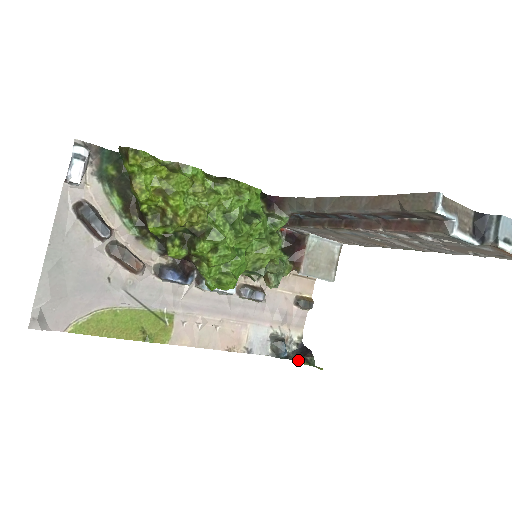
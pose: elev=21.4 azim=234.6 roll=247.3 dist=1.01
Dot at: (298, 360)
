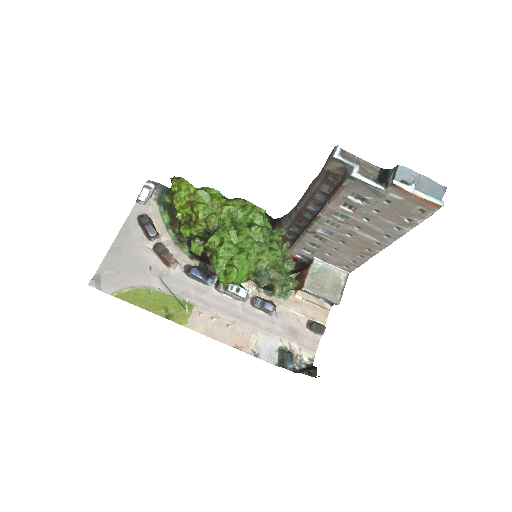
Dot at: (302, 372)
